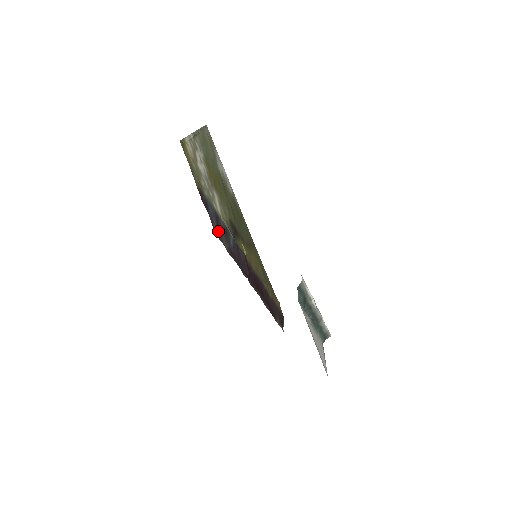
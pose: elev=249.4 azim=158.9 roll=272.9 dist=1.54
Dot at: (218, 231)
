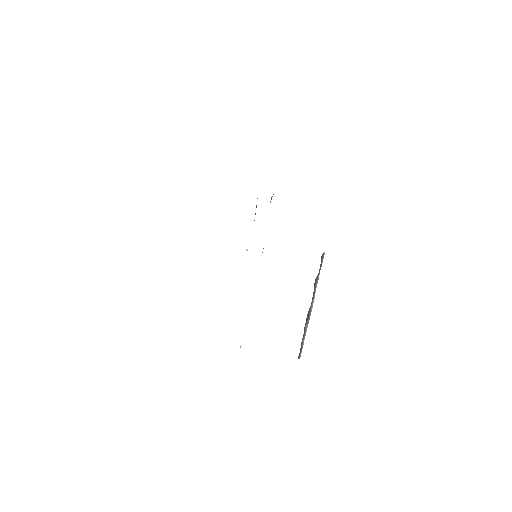
Dot at: occluded
